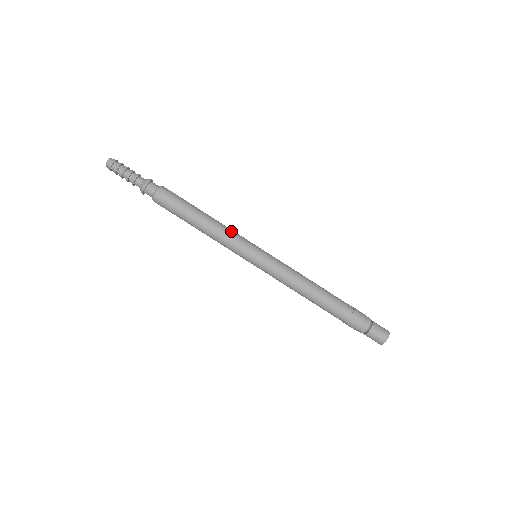
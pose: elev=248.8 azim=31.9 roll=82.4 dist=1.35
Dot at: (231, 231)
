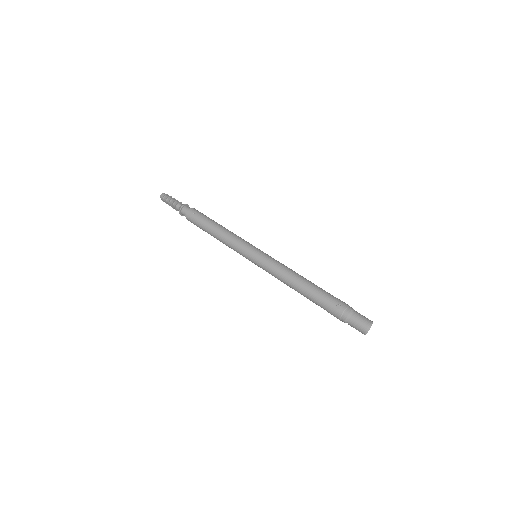
Dot at: (232, 241)
